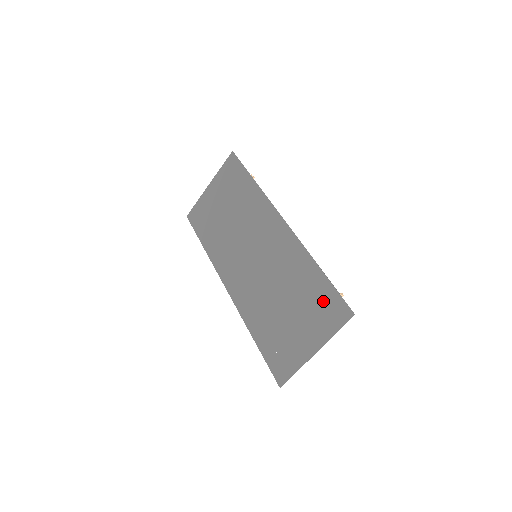
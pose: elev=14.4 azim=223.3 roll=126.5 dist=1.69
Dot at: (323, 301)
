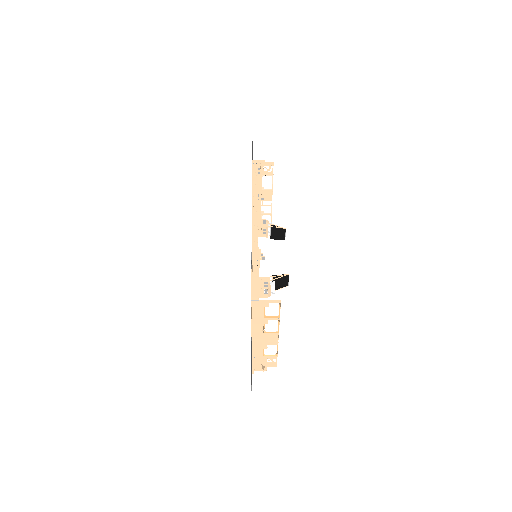
Dot at: (251, 313)
